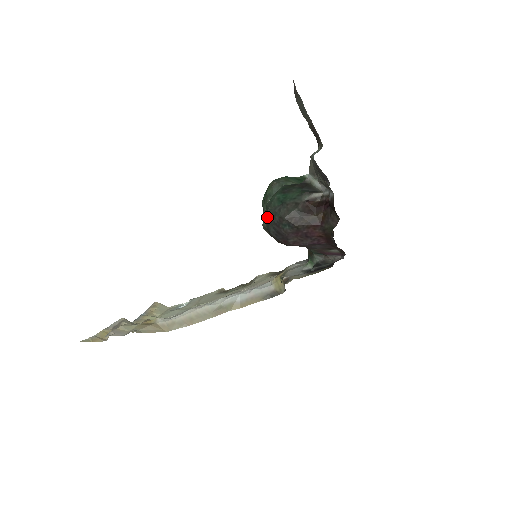
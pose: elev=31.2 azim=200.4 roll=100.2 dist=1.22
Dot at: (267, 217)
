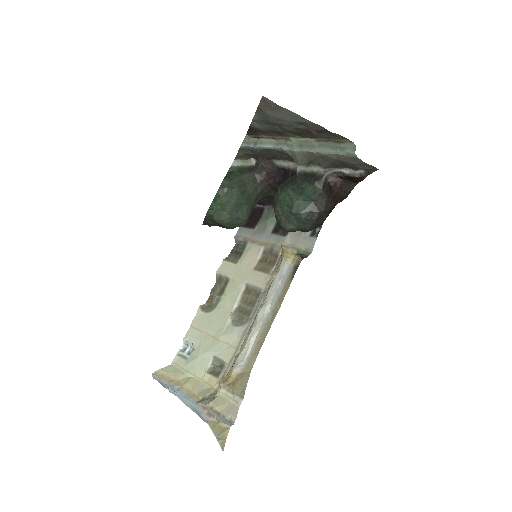
Dot at: (301, 220)
